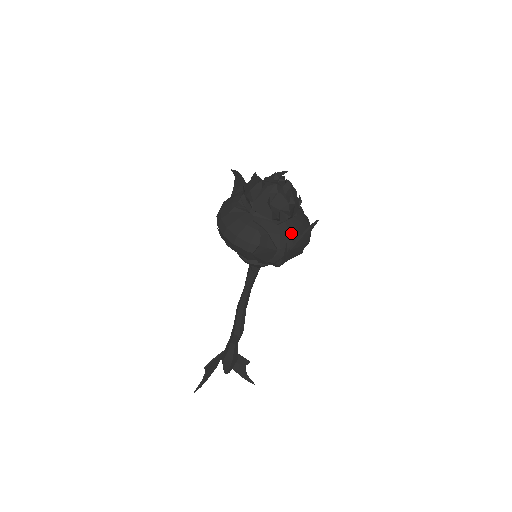
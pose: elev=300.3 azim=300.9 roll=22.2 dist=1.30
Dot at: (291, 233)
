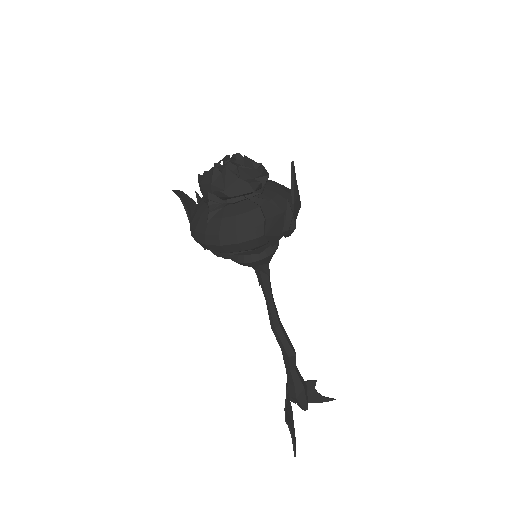
Dot at: (279, 193)
